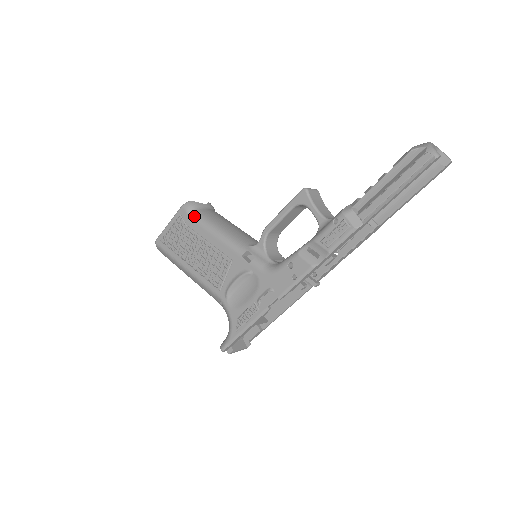
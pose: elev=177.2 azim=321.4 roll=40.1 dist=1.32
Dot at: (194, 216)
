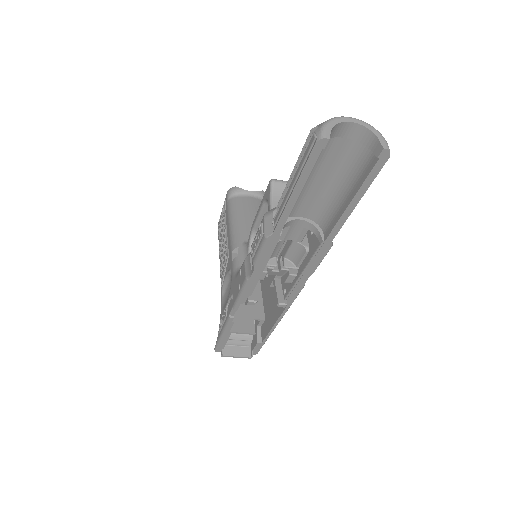
Dot at: (229, 203)
